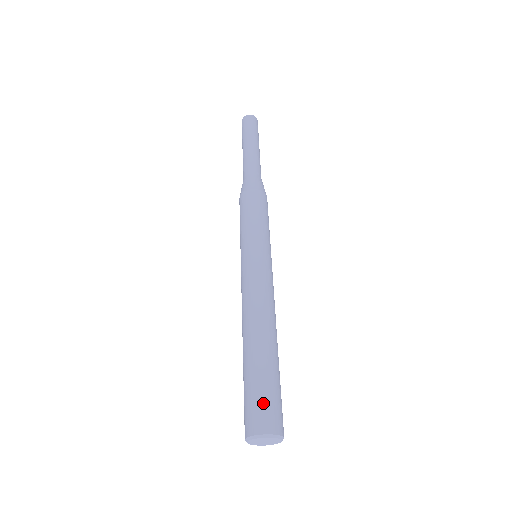
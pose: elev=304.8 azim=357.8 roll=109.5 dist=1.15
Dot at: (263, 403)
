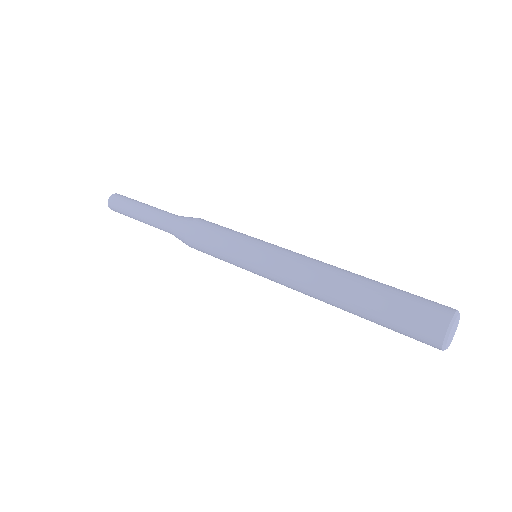
Dot at: (419, 305)
